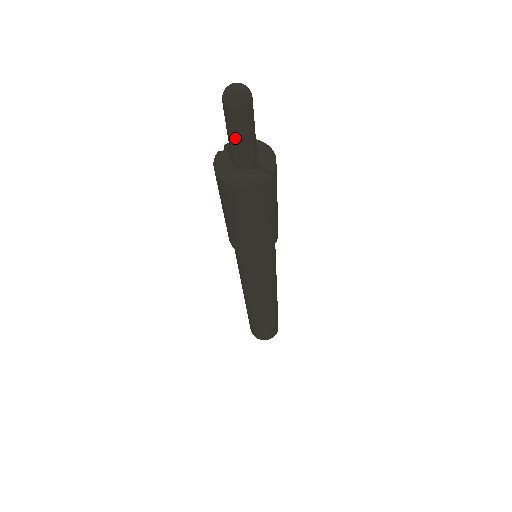
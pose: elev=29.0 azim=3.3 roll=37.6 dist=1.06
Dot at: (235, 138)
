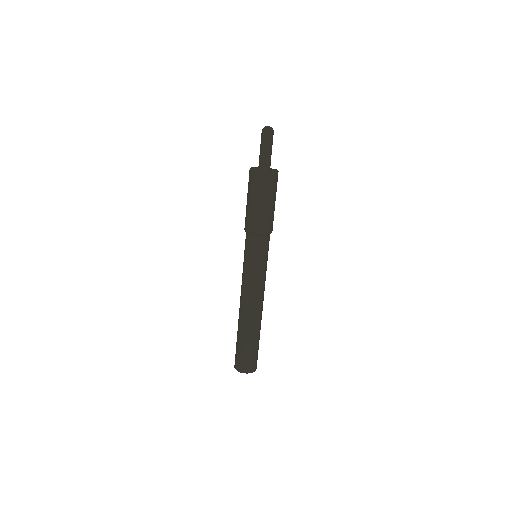
Dot at: (266, 148)
